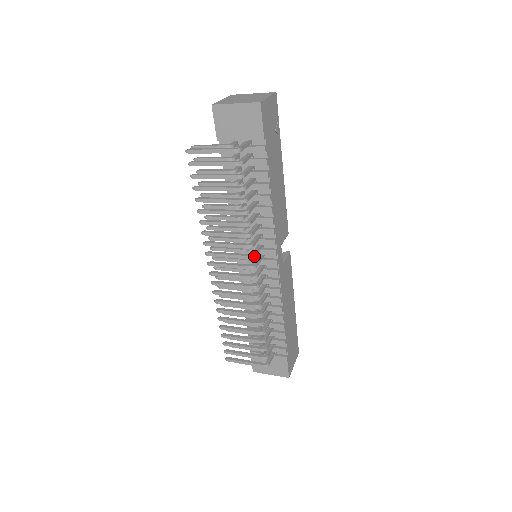
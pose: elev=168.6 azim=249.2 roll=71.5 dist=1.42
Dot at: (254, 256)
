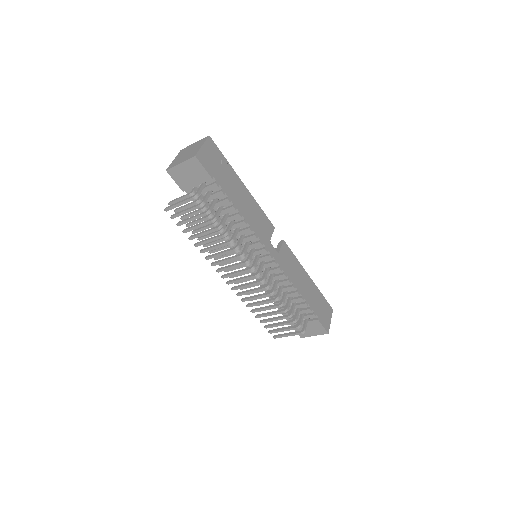
Dot at: (249, 261)
